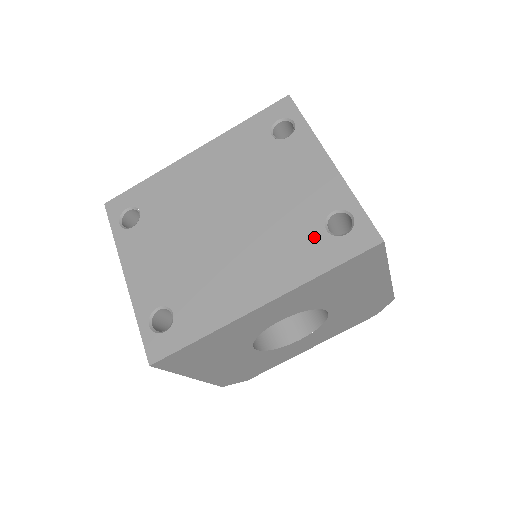
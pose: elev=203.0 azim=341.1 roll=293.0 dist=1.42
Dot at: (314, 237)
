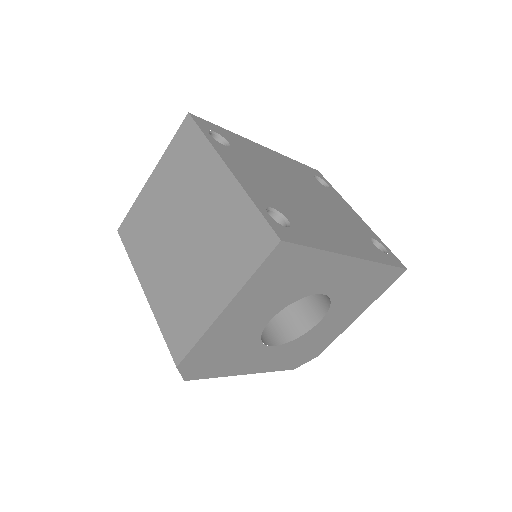
Dot at: (369, 243)
